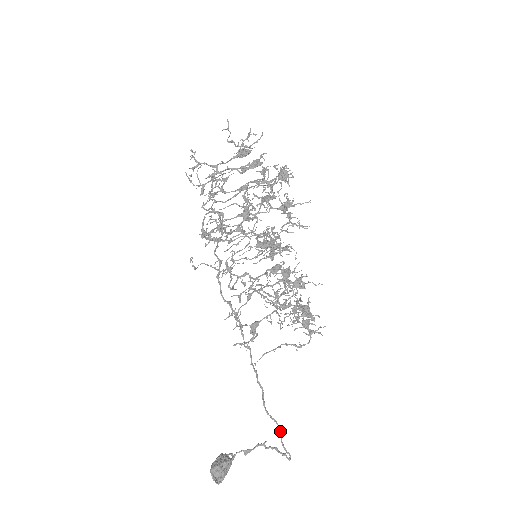
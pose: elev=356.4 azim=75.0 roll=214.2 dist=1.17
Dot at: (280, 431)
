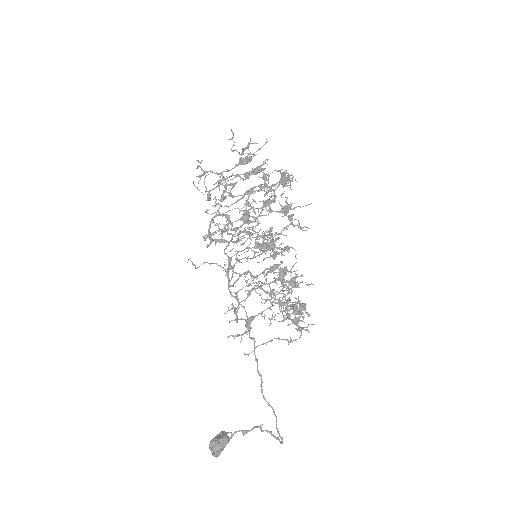
Dot at: (276, 417)
